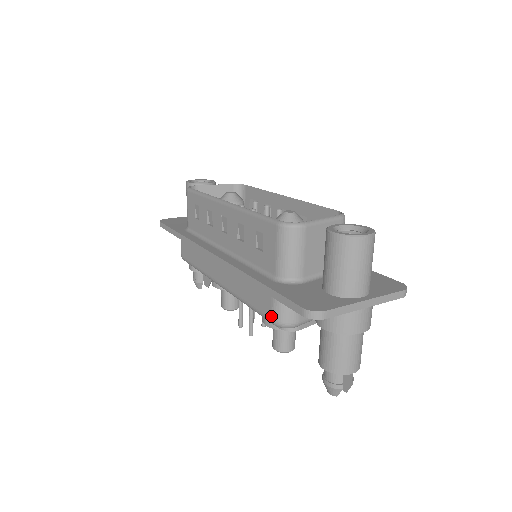
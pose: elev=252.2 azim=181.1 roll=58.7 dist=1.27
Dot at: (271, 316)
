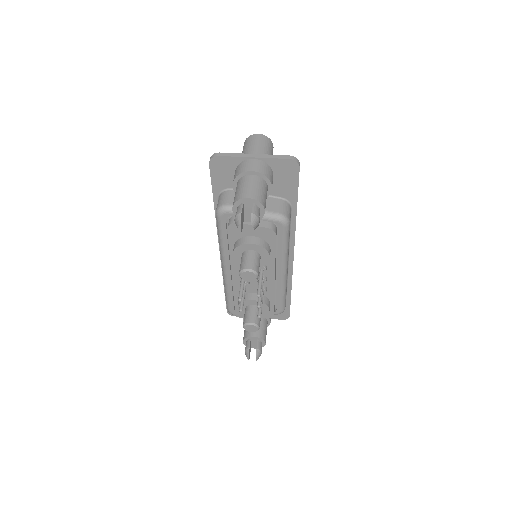
Dot at: occluded
